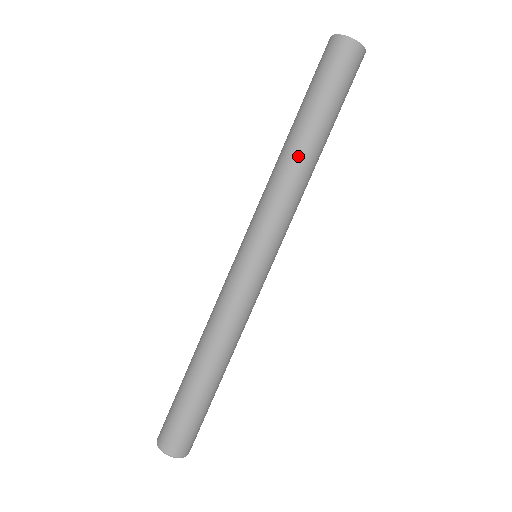
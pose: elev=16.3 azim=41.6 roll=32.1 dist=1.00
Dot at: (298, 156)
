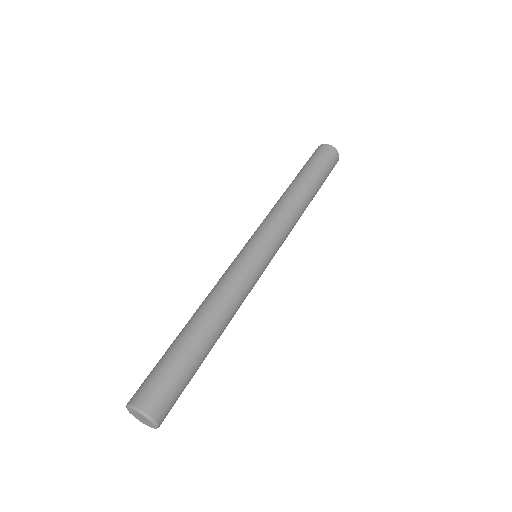
Dot at: (300, 196)
